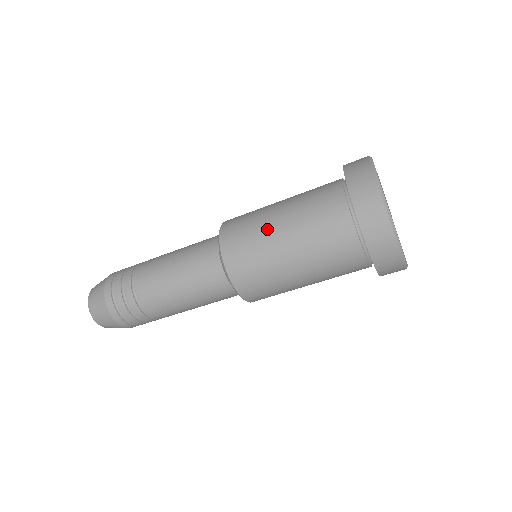
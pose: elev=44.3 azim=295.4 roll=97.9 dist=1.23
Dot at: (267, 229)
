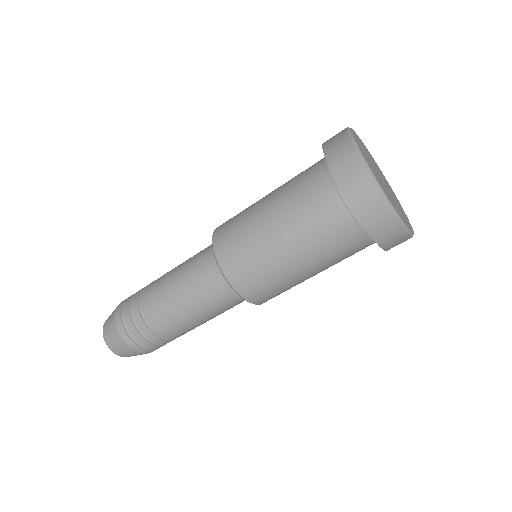
Dot at: occluded
